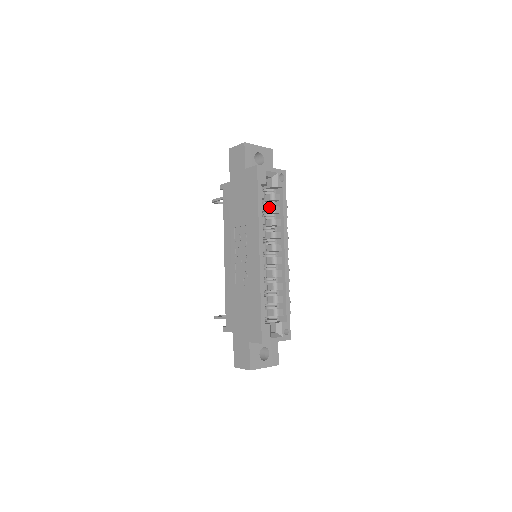
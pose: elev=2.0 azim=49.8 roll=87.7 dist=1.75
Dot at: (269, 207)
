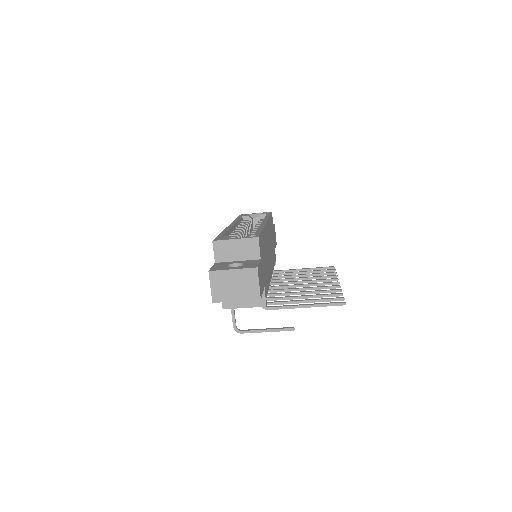
Dot at: occluded
